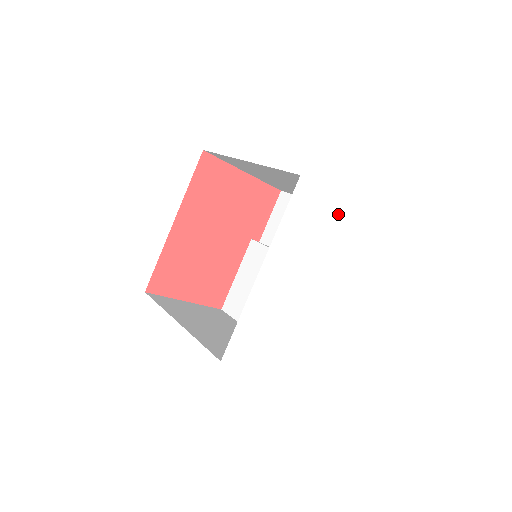
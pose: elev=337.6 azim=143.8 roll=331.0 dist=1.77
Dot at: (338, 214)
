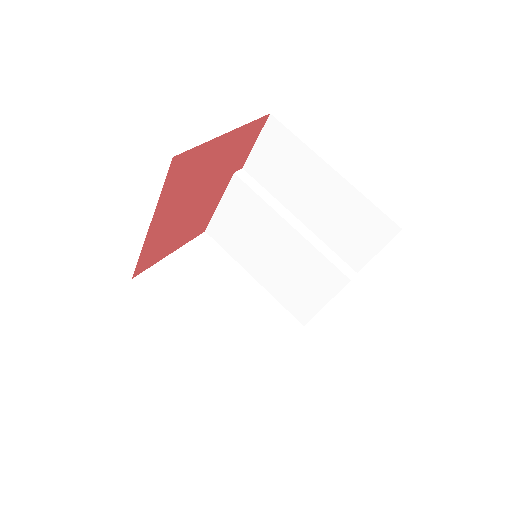
Dot at: occluded
